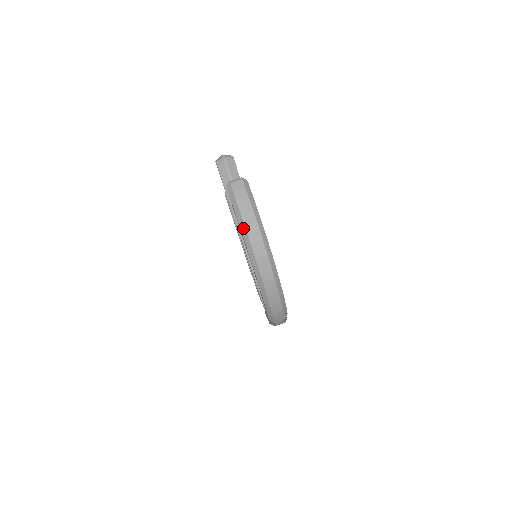
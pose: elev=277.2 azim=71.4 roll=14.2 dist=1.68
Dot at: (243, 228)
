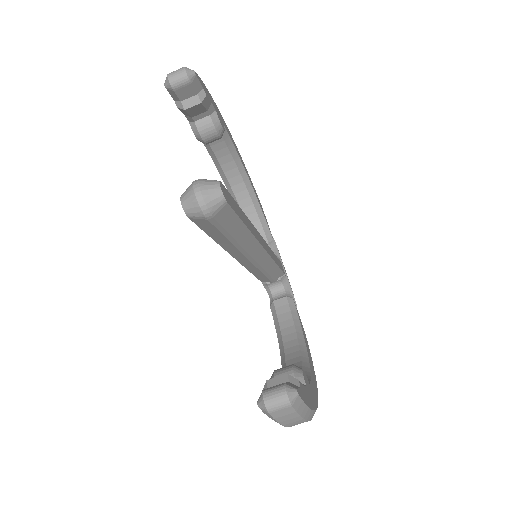
Dot at: occluded
